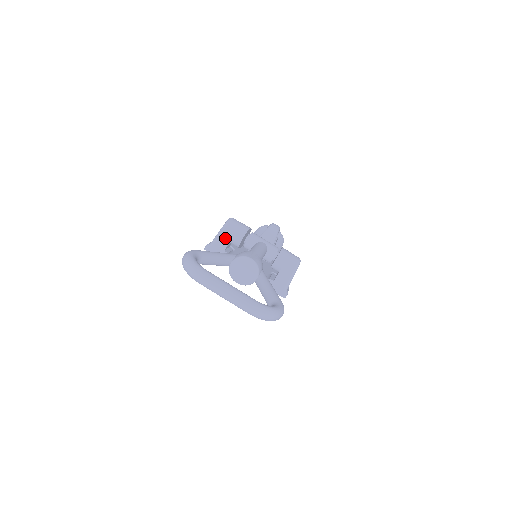
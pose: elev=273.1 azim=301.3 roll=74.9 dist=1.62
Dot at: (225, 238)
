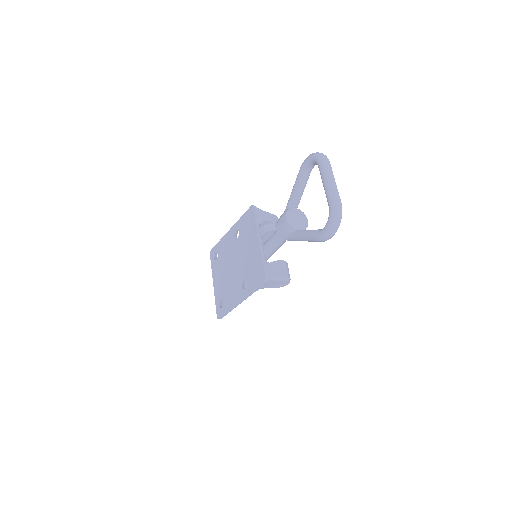
Dot at: (269, 217)
